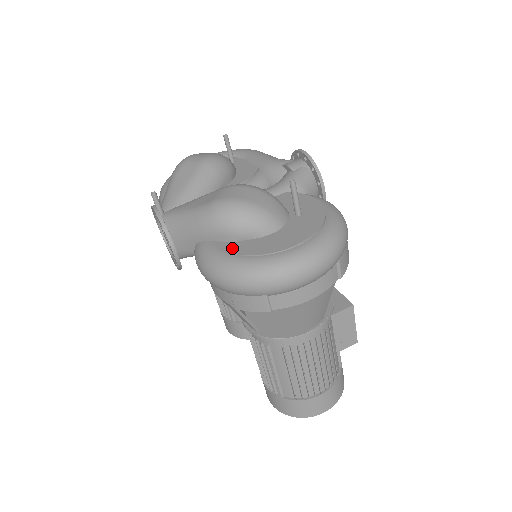
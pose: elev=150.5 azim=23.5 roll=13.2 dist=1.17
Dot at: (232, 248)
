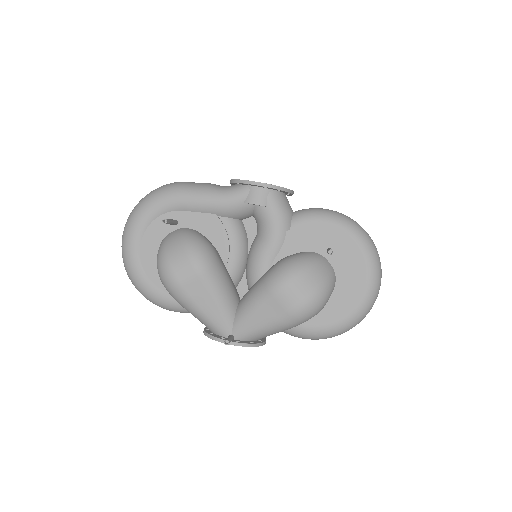
Dot at: (325, 318)
